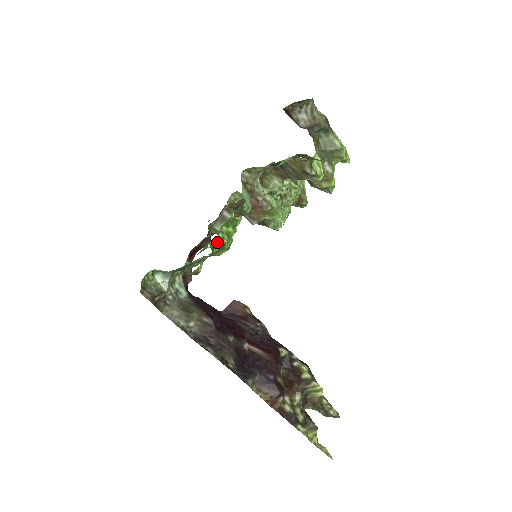
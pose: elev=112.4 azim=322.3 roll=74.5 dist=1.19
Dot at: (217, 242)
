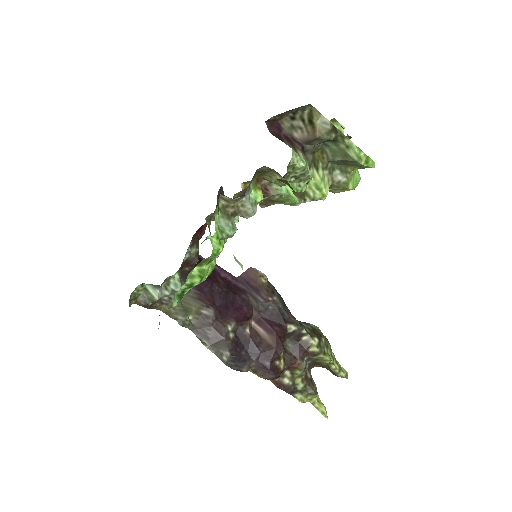
Dot at: (186, 288)
